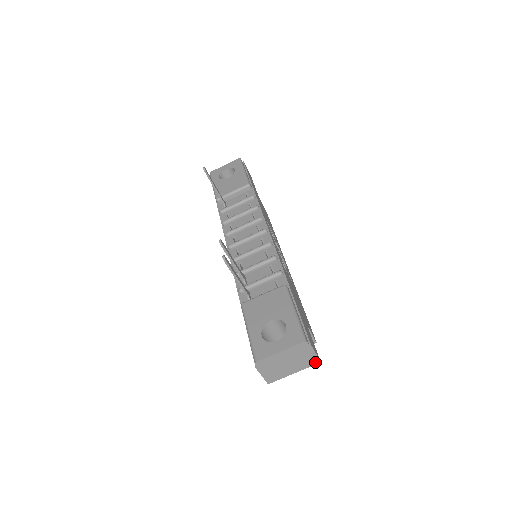
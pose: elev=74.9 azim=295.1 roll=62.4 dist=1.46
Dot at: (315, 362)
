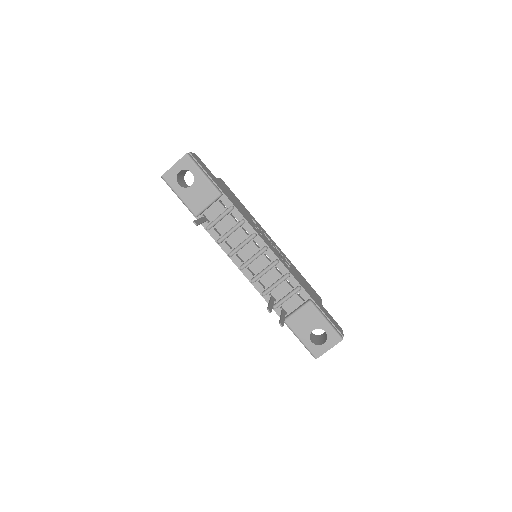
Dot at: occluded
